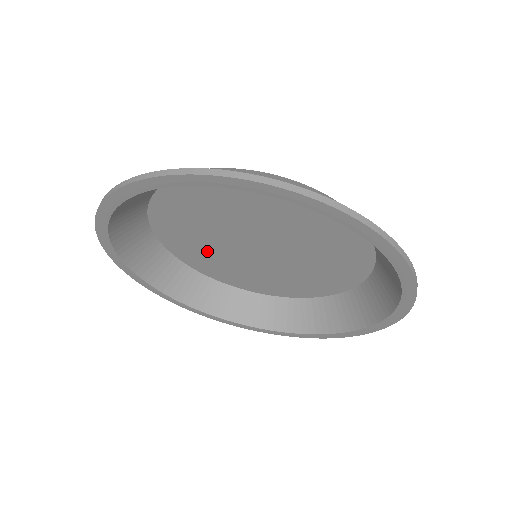
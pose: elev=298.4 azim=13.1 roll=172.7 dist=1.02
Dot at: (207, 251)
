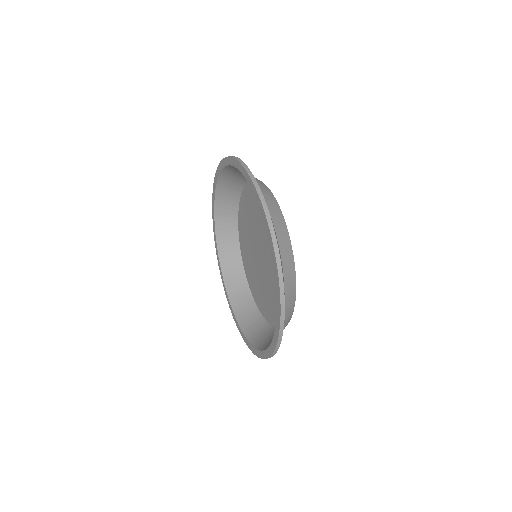
Dot at: (250, 256)
